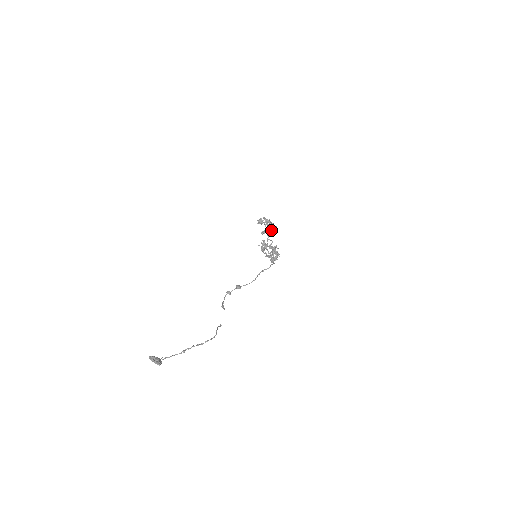
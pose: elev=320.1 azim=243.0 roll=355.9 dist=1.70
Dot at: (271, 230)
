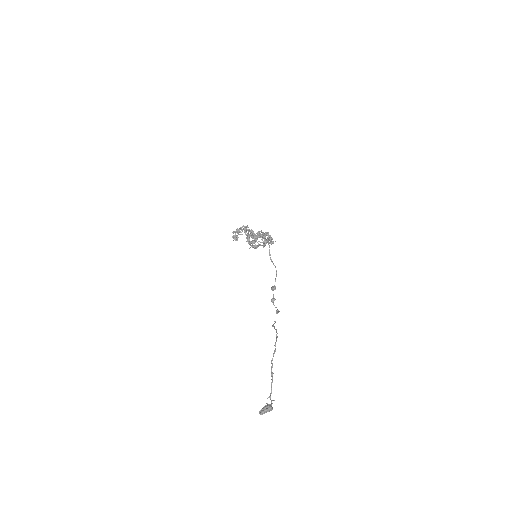
Dot at: (249, 231)
